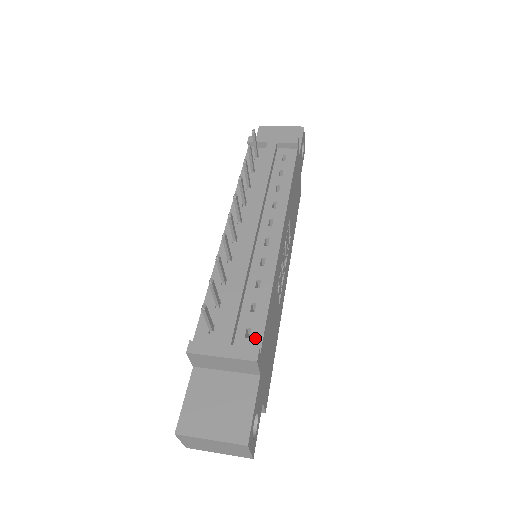
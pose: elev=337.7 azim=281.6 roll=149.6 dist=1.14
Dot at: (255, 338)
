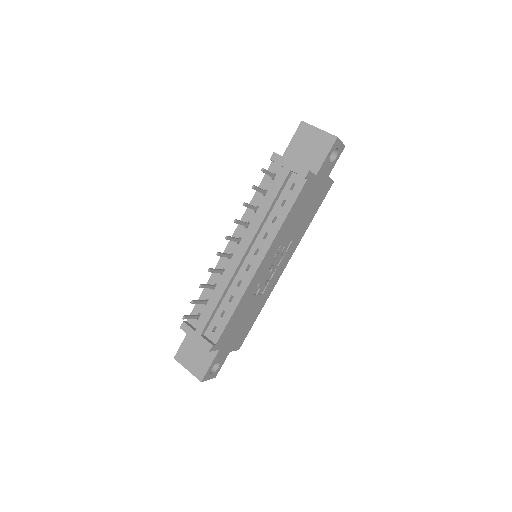
Dot at: (216, 334)
